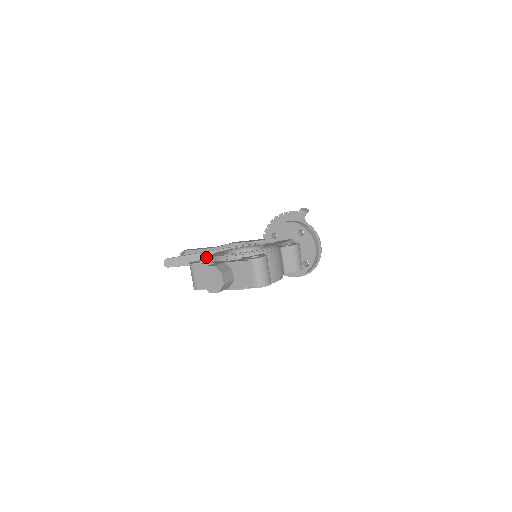
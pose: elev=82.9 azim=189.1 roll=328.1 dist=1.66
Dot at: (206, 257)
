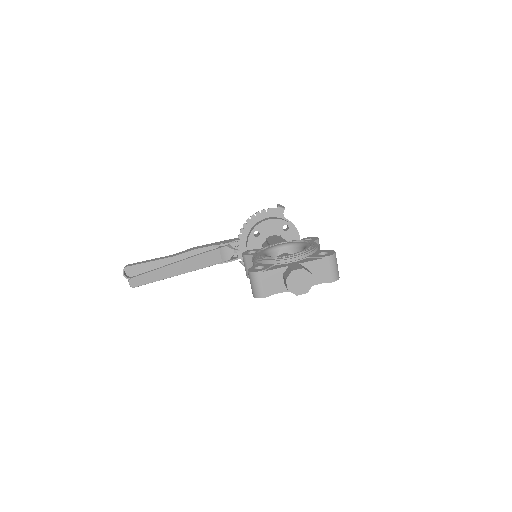
Dot at: (179, 267)
